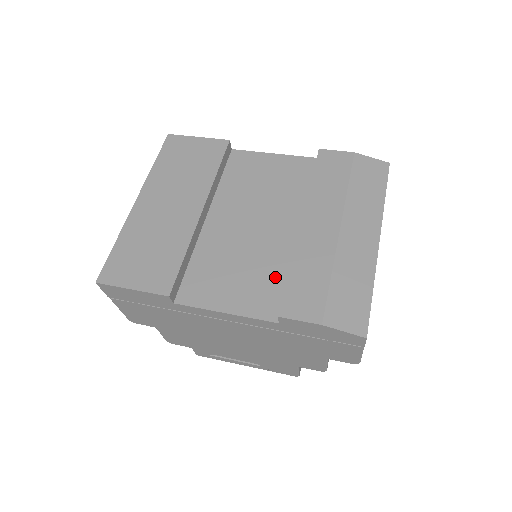
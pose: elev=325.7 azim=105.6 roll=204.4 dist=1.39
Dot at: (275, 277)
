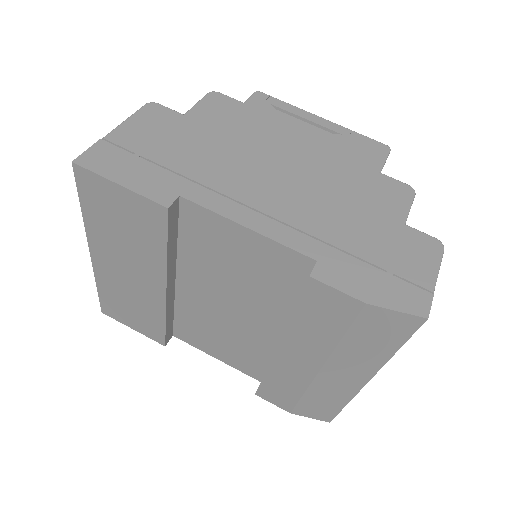
Dot at: (256, 357)
